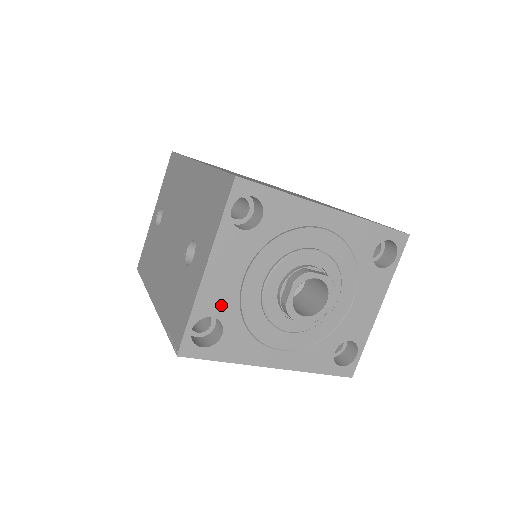
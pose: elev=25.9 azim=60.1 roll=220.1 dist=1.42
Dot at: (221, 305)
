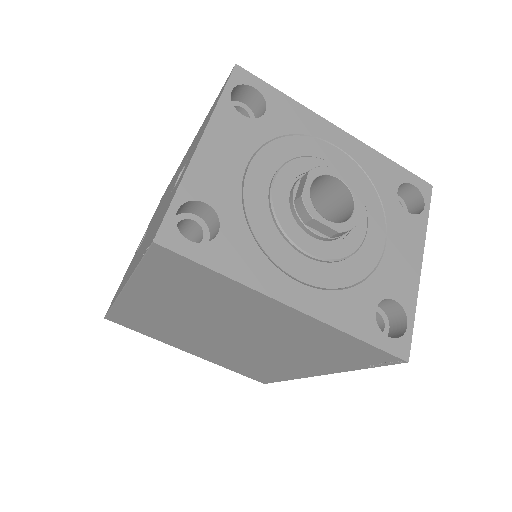
Dot at: (218, 192)
